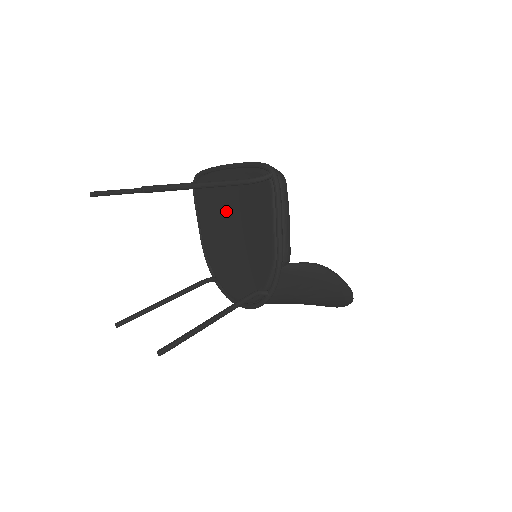
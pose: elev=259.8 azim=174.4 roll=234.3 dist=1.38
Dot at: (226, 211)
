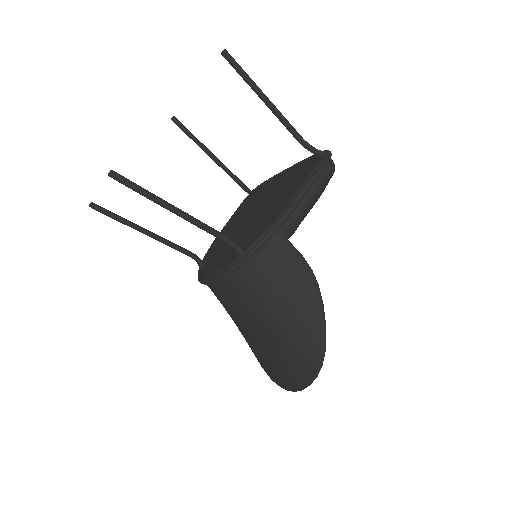
Dot at: (261, 200)
